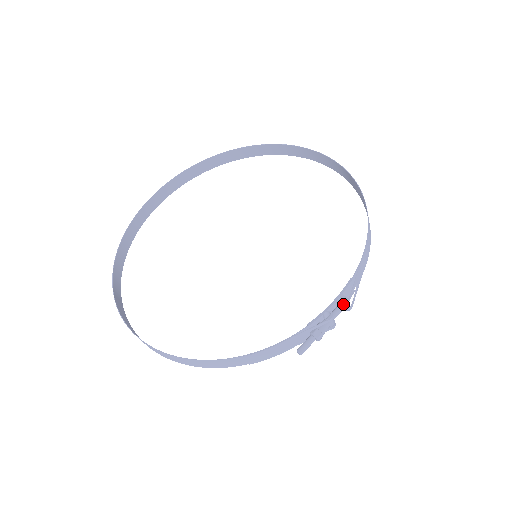
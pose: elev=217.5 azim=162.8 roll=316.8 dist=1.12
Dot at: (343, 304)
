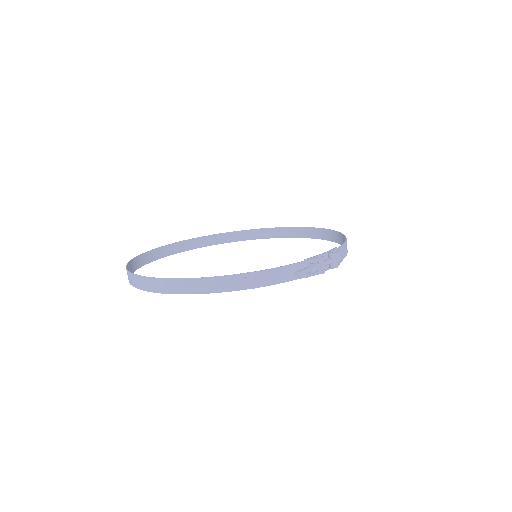
Dot at: (331, 258)
